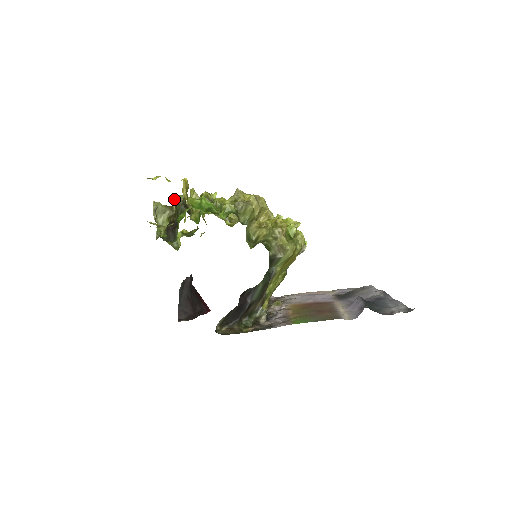
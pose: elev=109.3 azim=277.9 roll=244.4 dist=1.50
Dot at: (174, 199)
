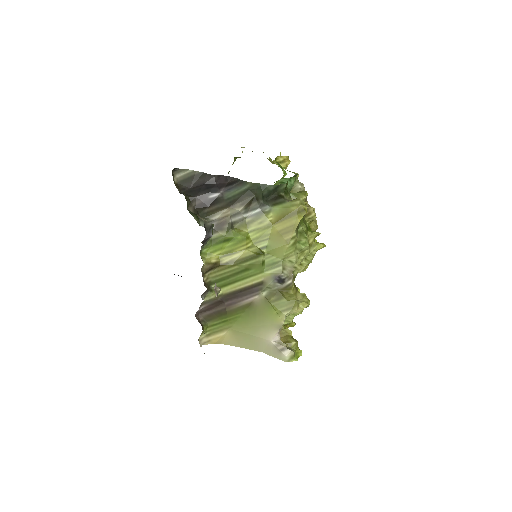
Dot at: occluded
